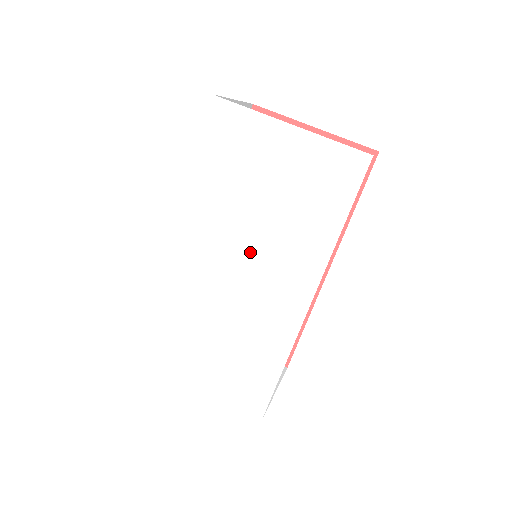
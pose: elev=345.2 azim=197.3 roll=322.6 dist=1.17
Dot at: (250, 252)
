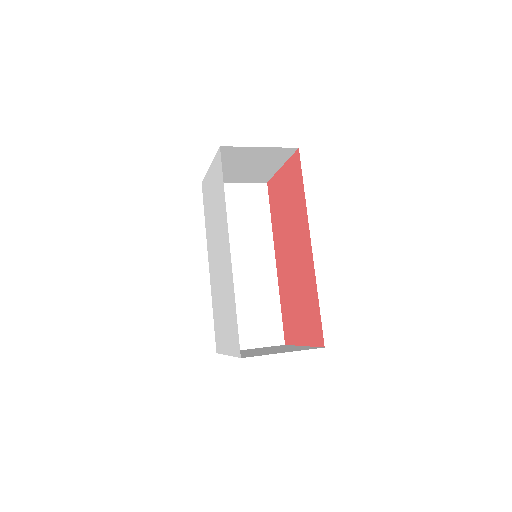
Dot at: (218, 242)
